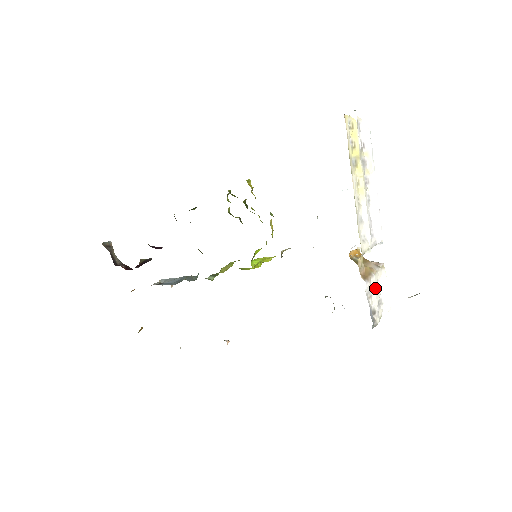
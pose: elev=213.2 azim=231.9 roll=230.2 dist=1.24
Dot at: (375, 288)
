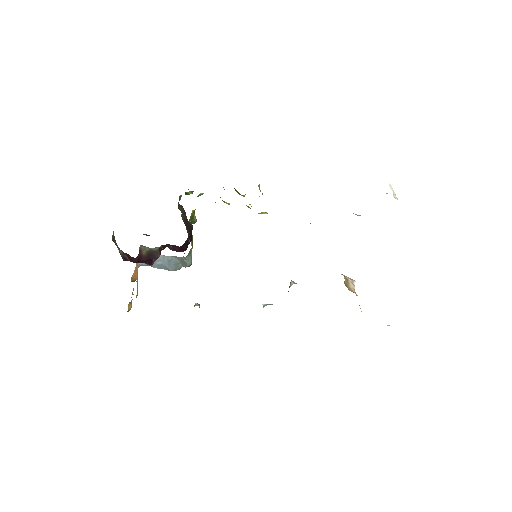
Dot at: occluded
